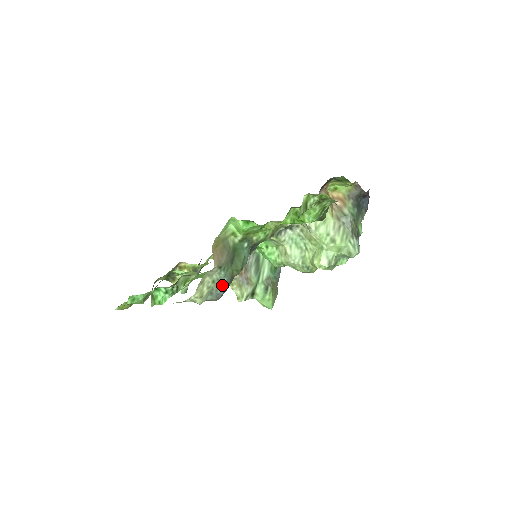
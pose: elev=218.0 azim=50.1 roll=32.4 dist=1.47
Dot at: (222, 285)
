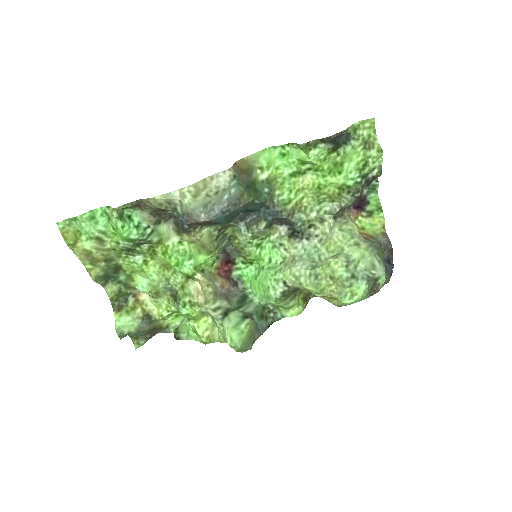
Dot at: (226, 196)
